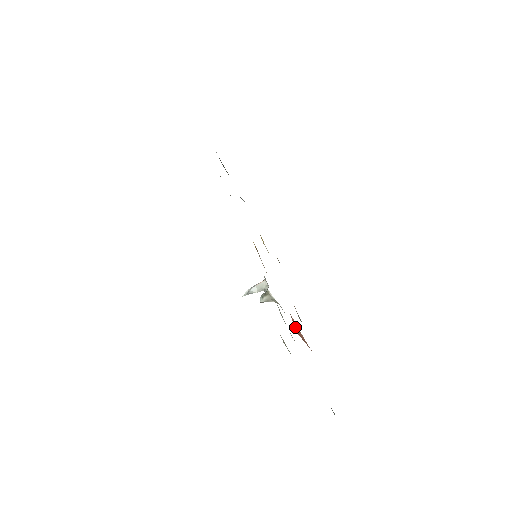
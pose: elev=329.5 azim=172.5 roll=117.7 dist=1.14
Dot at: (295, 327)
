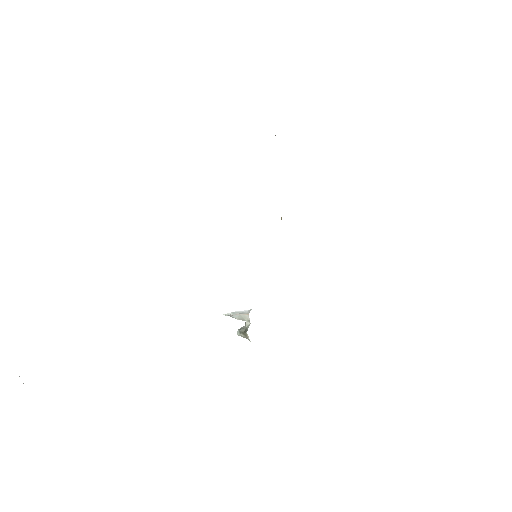
Dot at: occluded
